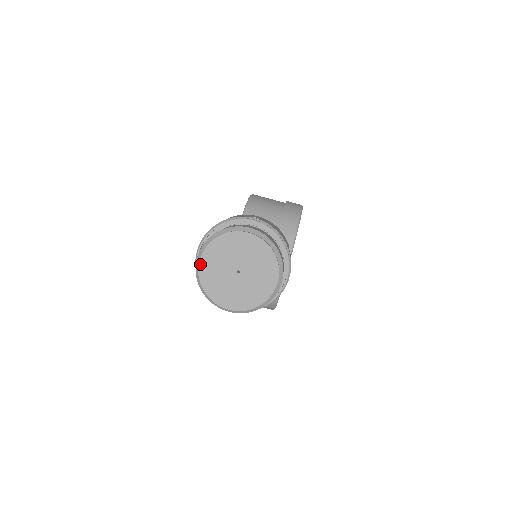
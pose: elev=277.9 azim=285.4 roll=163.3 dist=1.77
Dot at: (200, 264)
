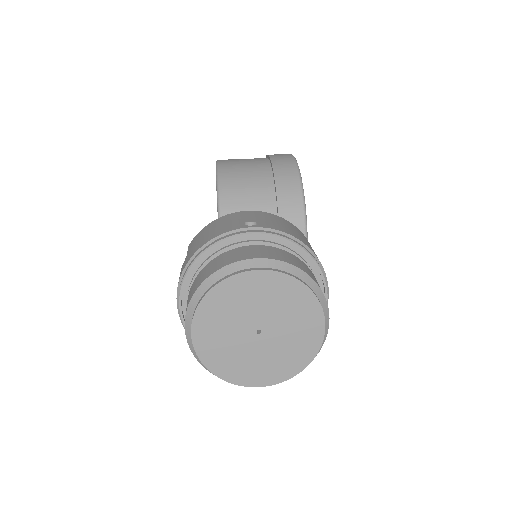
Dot at: (194, 340)
